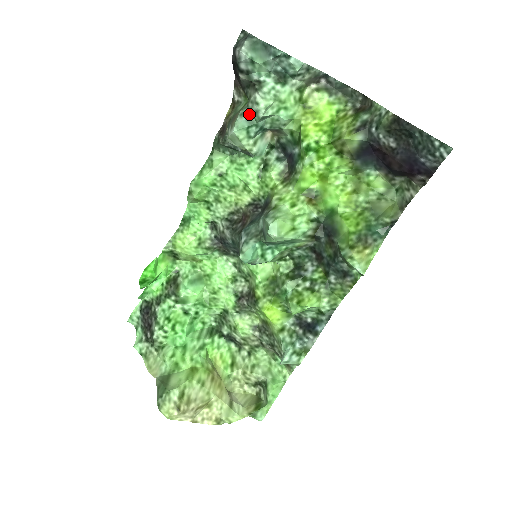
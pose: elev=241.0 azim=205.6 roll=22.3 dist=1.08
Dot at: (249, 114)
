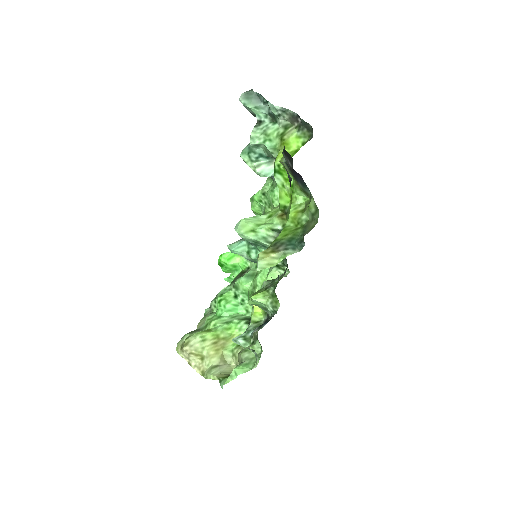
Dot at: occluded
